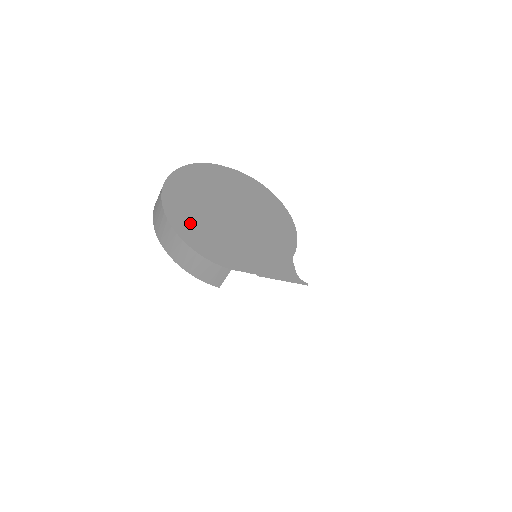
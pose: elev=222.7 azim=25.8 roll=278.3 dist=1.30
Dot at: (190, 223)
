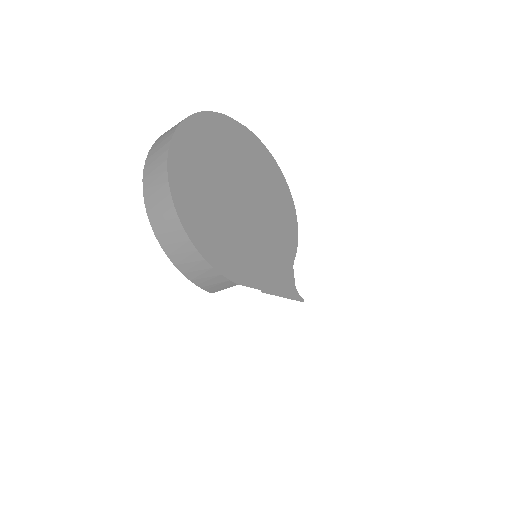
Dot at: (198, 212)
